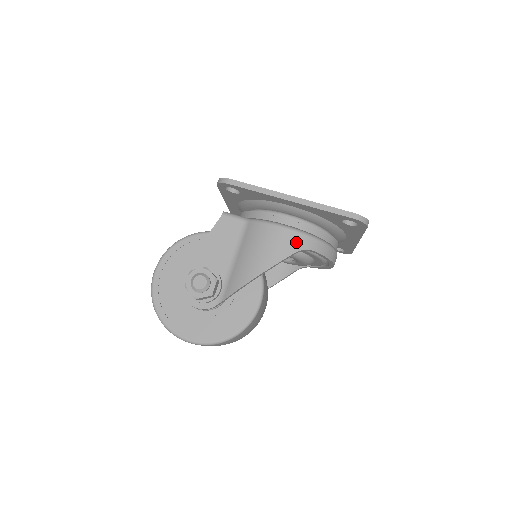
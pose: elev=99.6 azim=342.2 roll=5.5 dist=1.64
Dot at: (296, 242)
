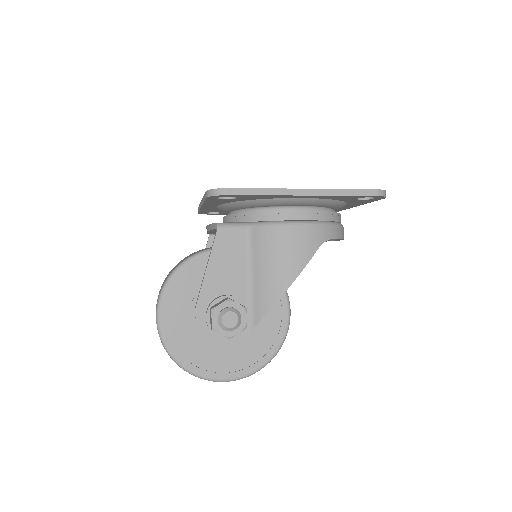
Dot at: (316, 237)
